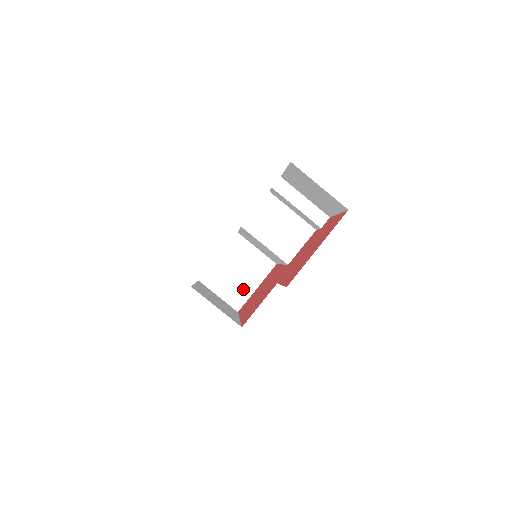
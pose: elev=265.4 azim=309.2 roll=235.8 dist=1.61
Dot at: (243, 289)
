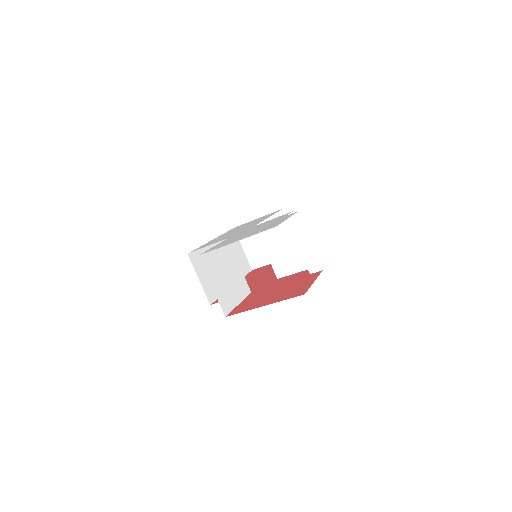
Dot at: (265, 256)
